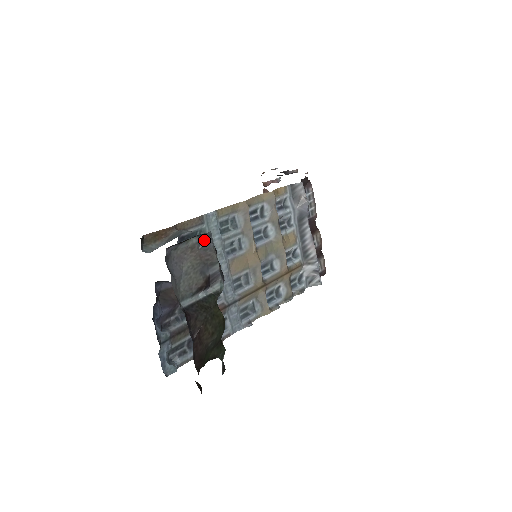
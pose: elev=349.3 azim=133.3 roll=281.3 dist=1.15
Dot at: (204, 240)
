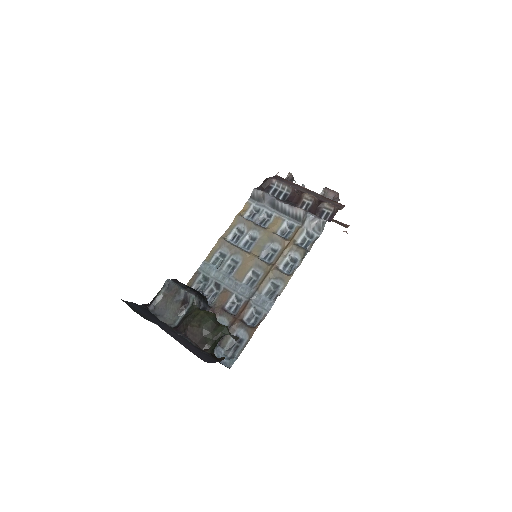
Dot at: (168, 286)
